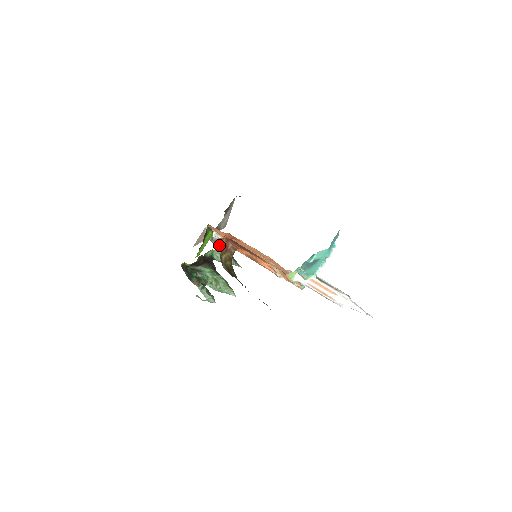
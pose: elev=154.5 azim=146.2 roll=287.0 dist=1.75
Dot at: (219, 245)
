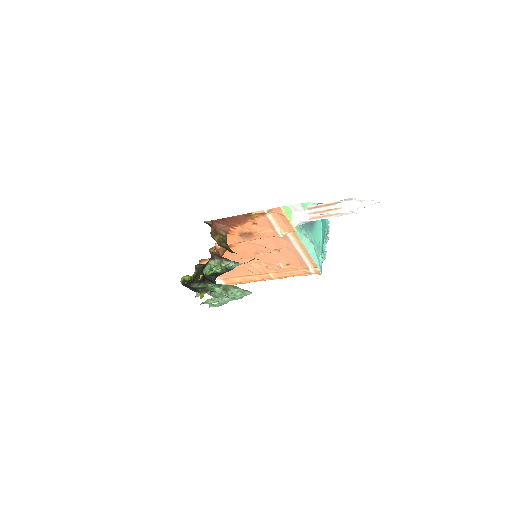
Dot at: (213, 254)
